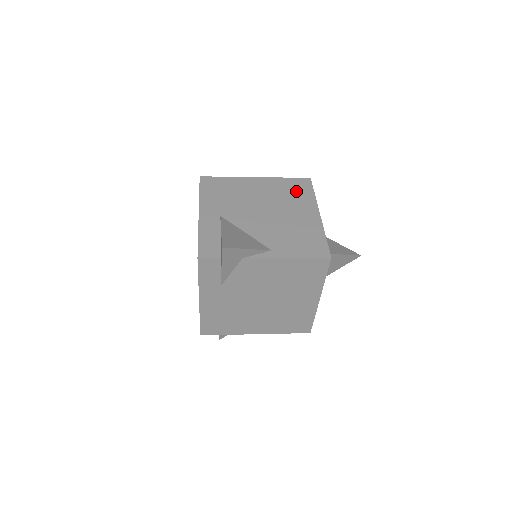
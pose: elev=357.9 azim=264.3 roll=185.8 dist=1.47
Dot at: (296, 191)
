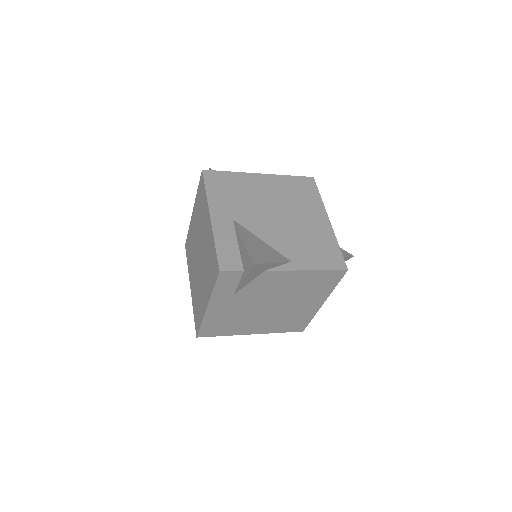
Dot at: (302, 192)
